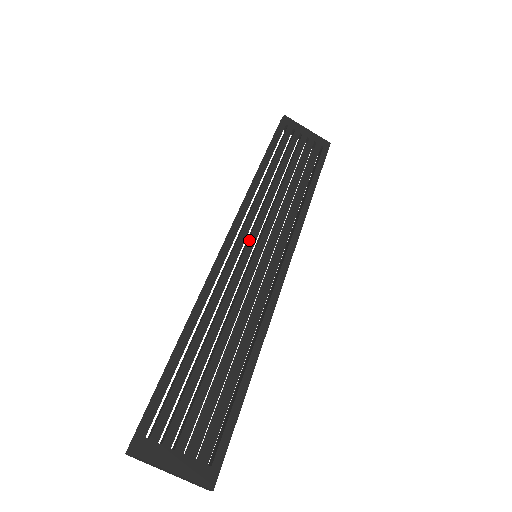
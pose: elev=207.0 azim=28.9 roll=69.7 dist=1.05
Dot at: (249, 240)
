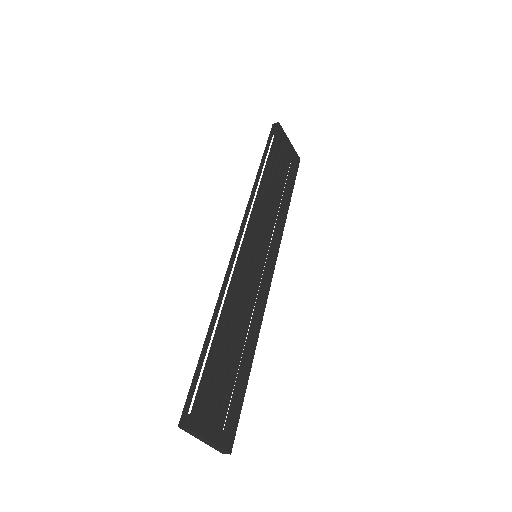
Dot at: (256, 241)
